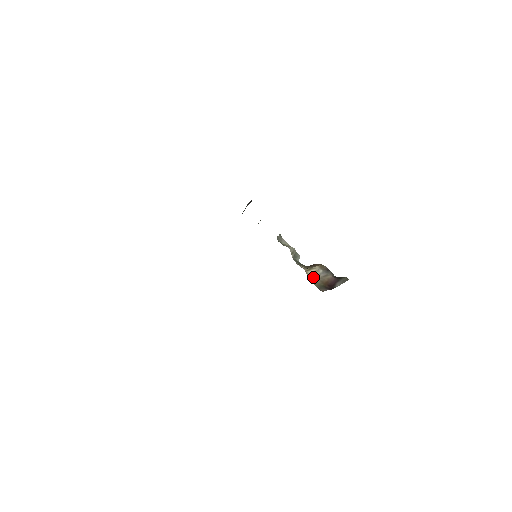
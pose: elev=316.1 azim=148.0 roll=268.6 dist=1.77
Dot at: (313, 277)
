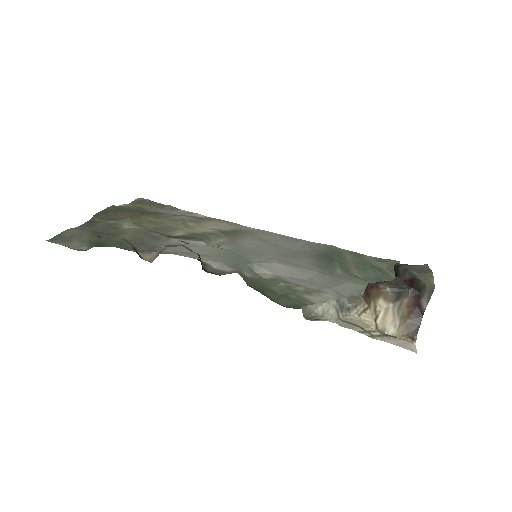
Dot at: (390, 324)
